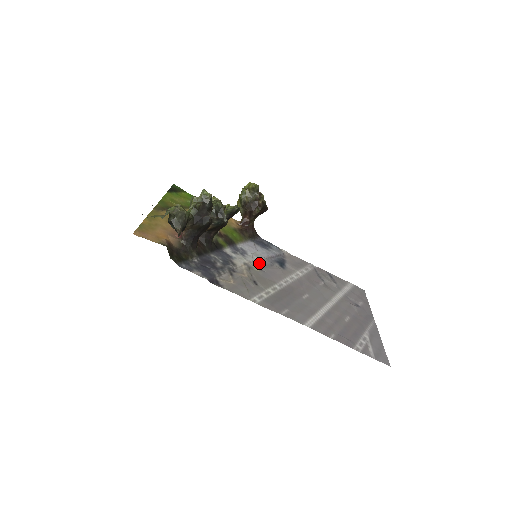
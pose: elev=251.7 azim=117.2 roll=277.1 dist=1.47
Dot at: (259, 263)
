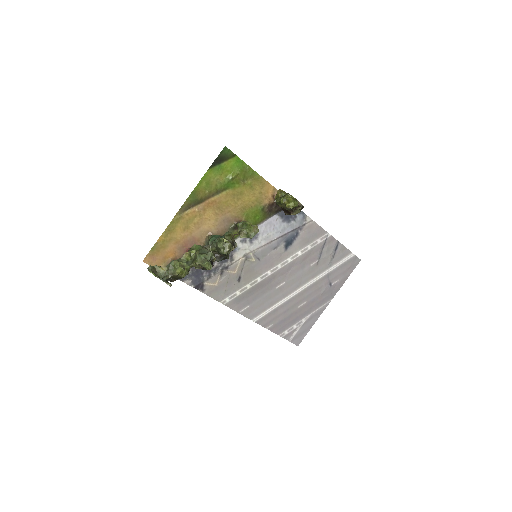
Dot at: (262, 249)
